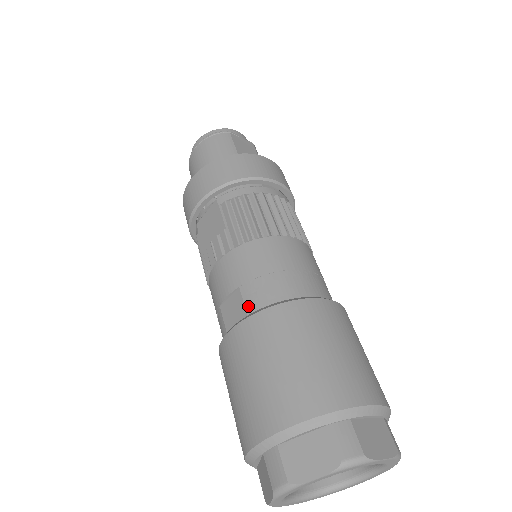
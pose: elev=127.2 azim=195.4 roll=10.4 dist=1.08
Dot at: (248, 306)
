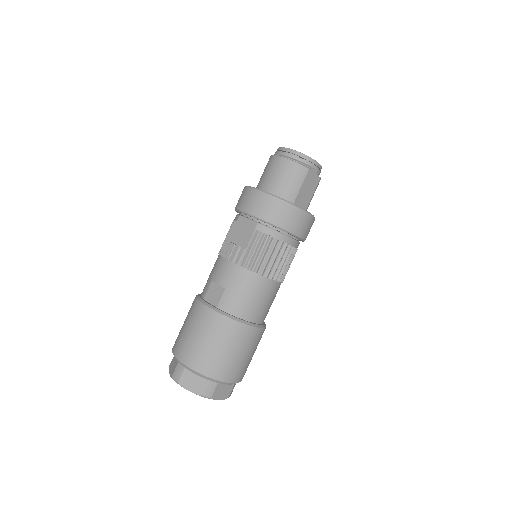
Dot at: (221, 303)
